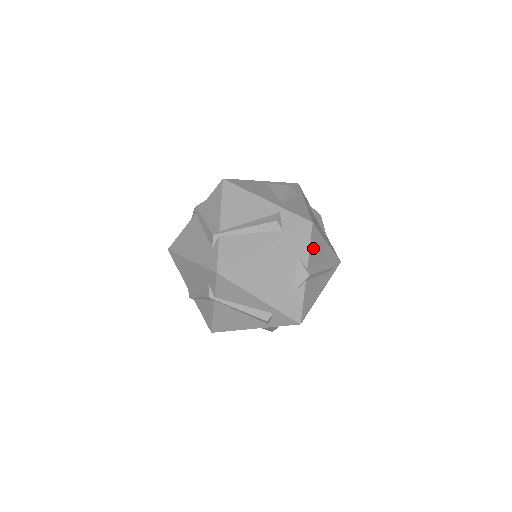
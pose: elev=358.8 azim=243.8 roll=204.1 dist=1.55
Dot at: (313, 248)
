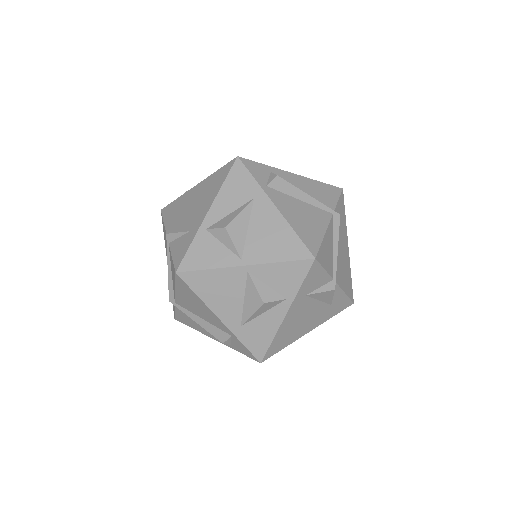
Dot at: occluded
